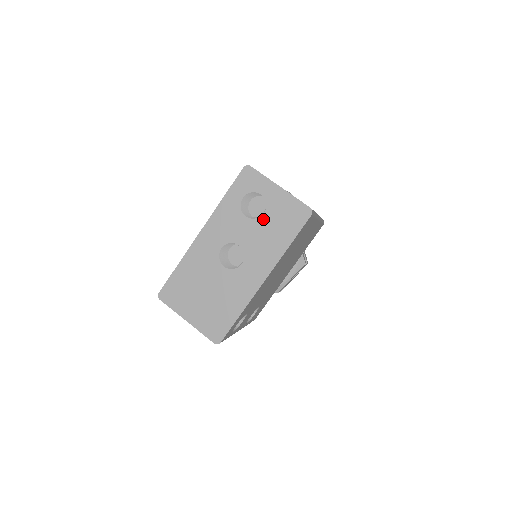
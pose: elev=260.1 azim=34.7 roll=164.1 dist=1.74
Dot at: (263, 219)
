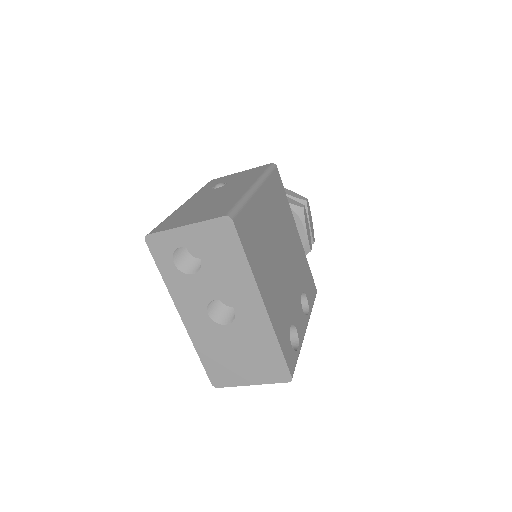
Dot at: (206, 263)
